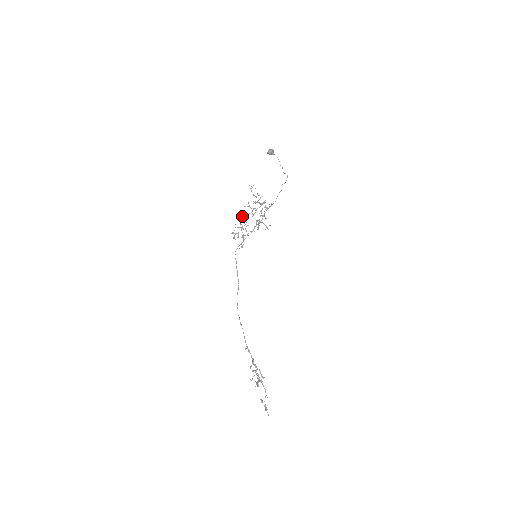
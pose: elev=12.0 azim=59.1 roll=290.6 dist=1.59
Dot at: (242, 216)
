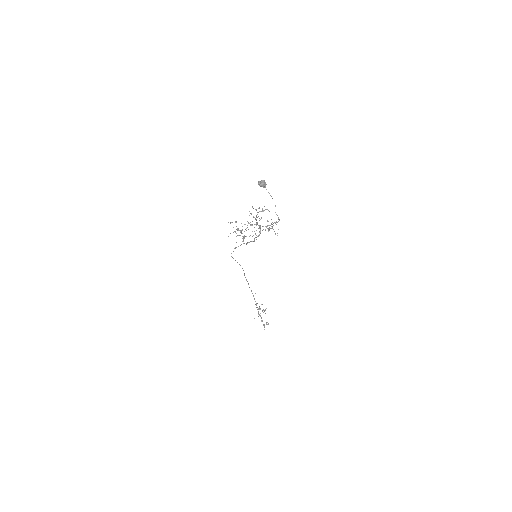
Dot at: (256, 210)
